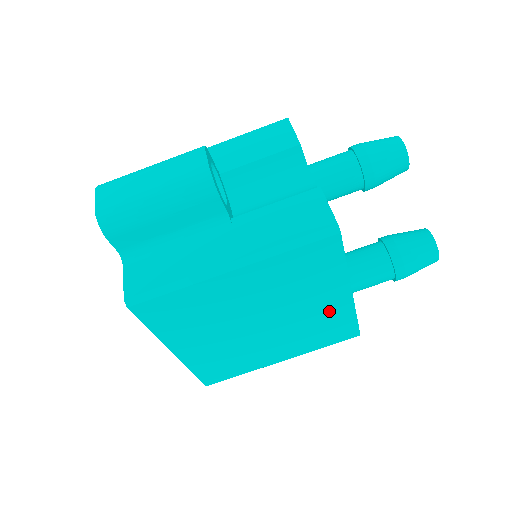
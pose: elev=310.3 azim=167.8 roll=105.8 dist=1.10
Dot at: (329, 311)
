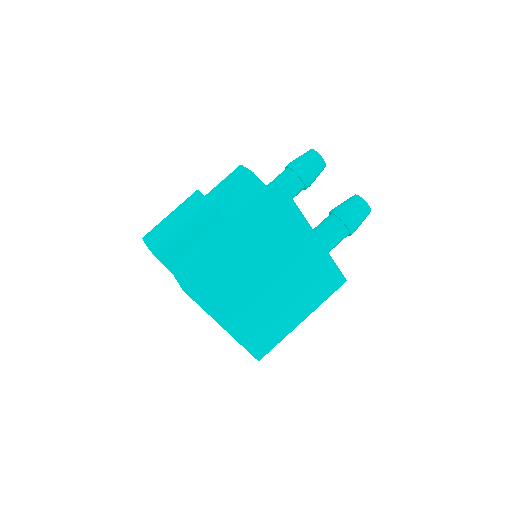
Dot at: (314, 263)
